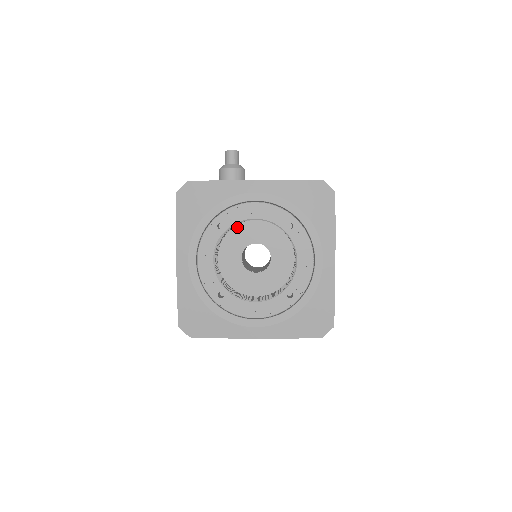
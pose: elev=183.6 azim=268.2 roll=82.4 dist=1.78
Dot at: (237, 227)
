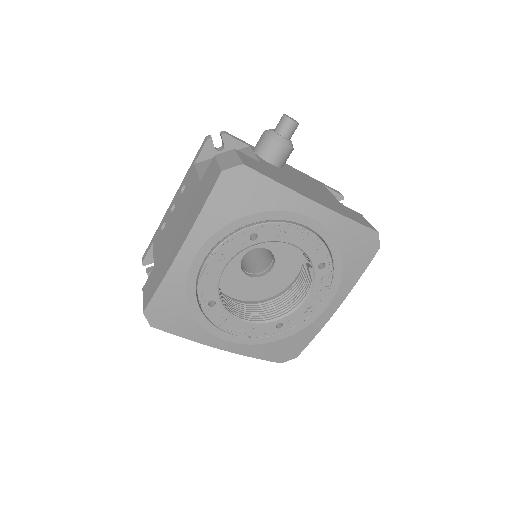
Dot at: occluded
